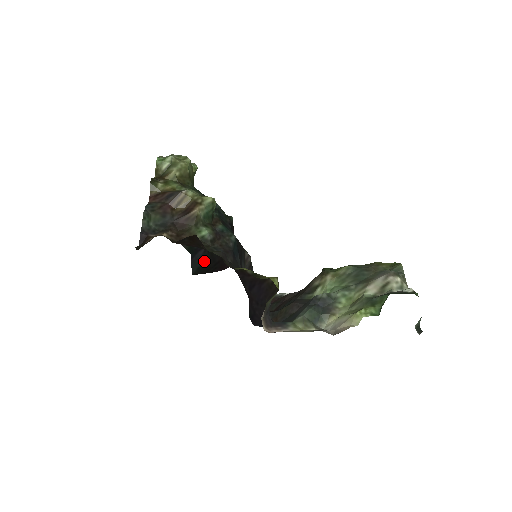
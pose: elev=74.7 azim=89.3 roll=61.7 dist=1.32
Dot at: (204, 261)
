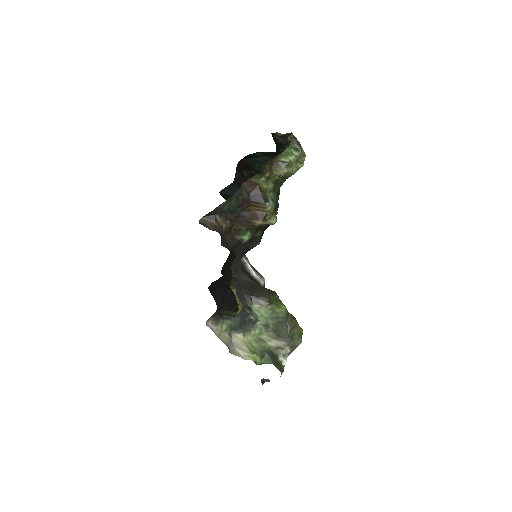
Dot at: occluded
